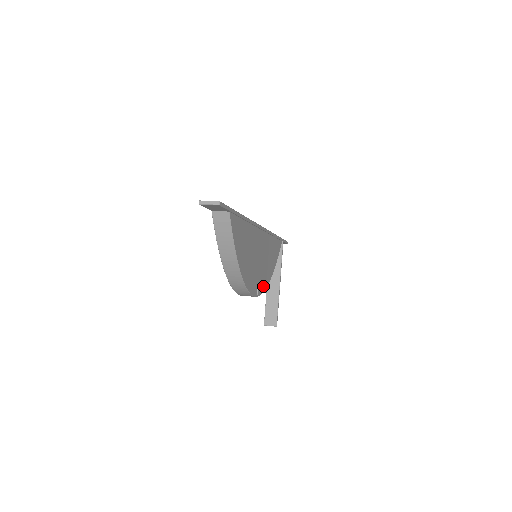
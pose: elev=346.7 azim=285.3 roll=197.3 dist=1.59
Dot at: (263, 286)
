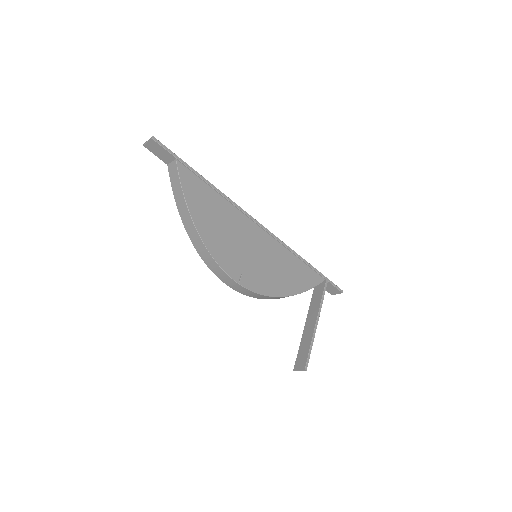
Dot at: (261, 288)
